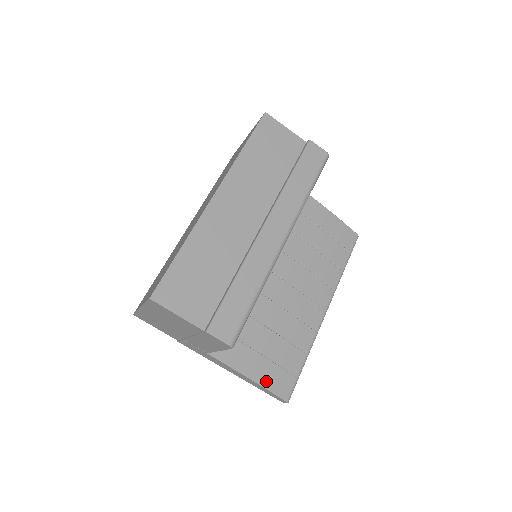
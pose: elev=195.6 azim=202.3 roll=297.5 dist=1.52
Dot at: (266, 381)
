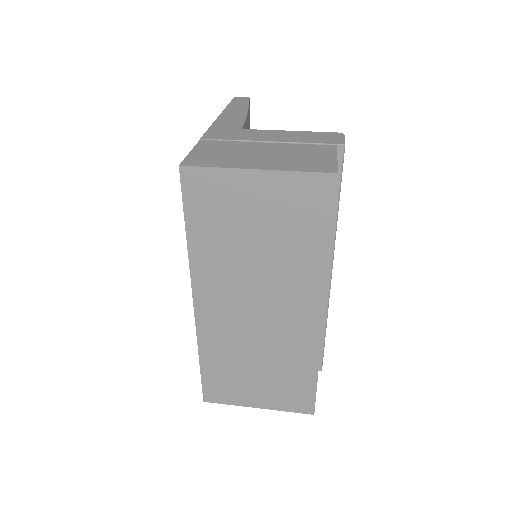
Dot at: occluded
